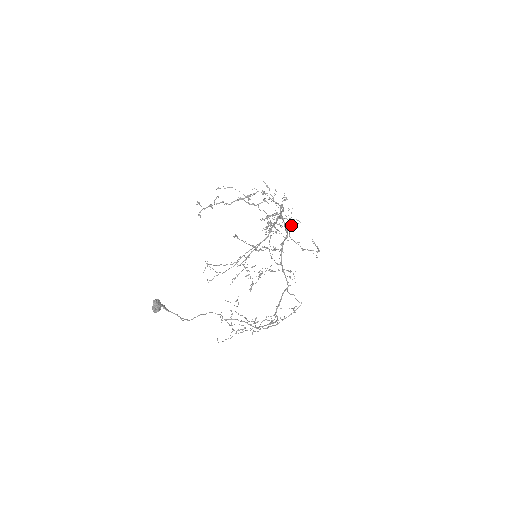
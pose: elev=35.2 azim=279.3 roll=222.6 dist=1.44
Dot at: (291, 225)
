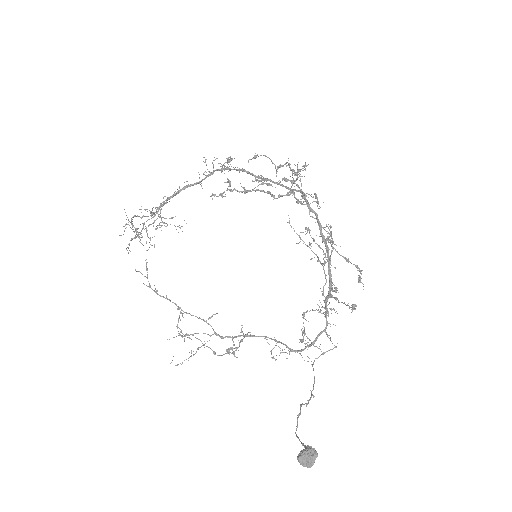
Dot at: occluded
